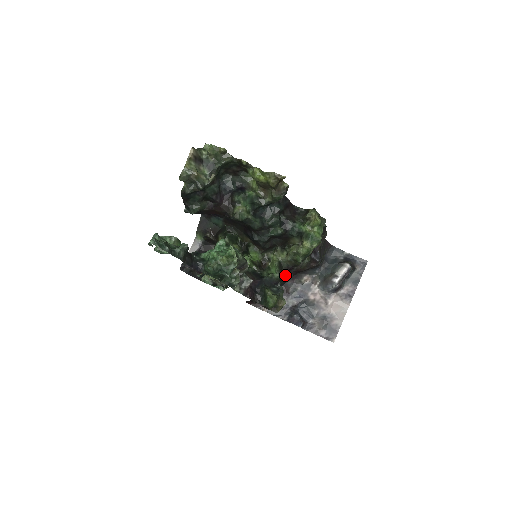
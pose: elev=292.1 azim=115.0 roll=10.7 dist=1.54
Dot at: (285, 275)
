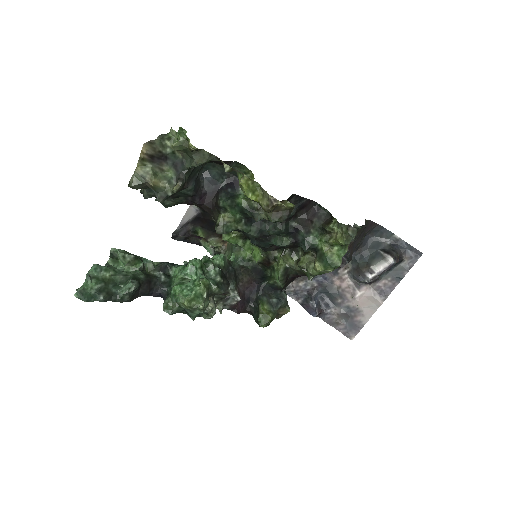
Dot at: occluded
